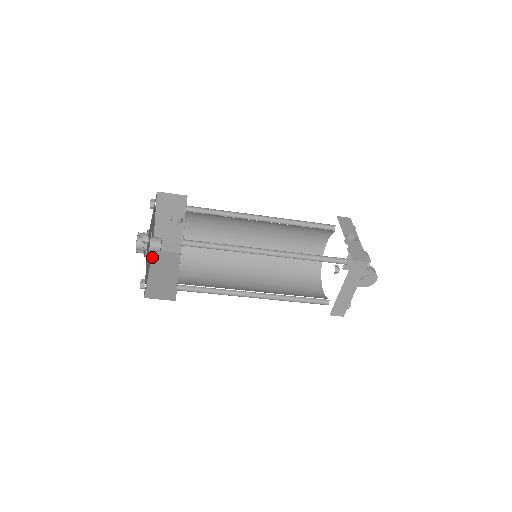
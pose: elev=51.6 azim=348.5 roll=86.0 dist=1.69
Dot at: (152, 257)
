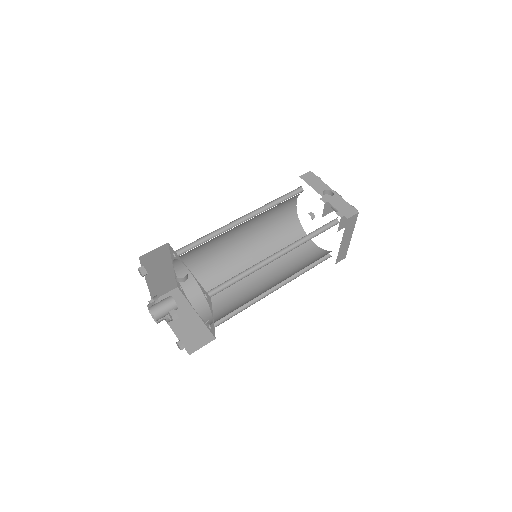
Dot at: occluded
